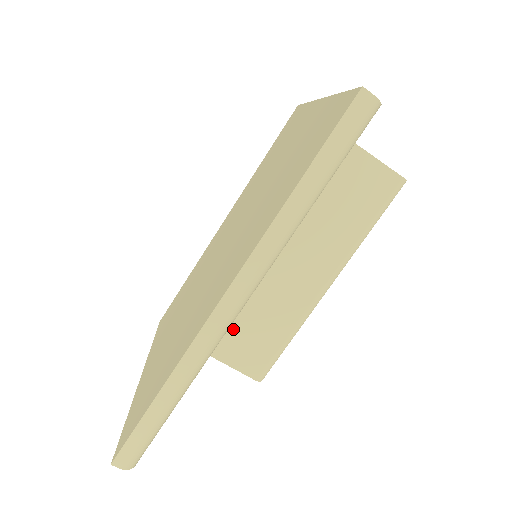
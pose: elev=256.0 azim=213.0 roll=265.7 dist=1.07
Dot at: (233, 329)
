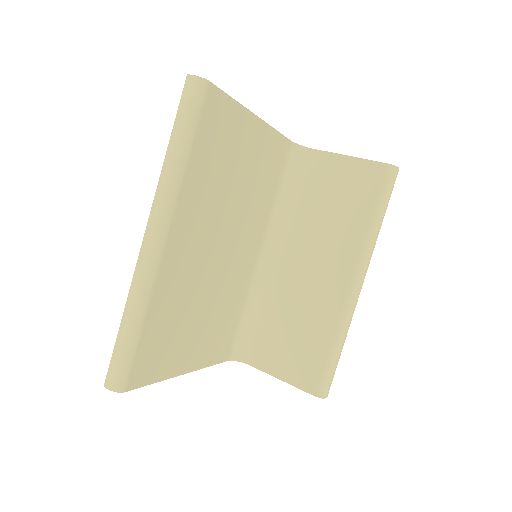
Dot at: (282, 344)
